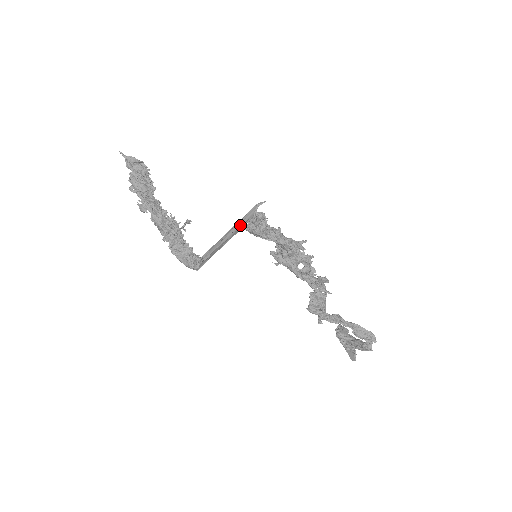
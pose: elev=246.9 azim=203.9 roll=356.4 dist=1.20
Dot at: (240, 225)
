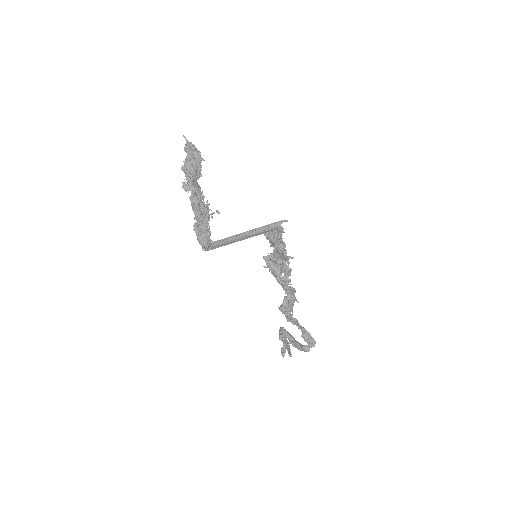
Dot at: (262, 230)
